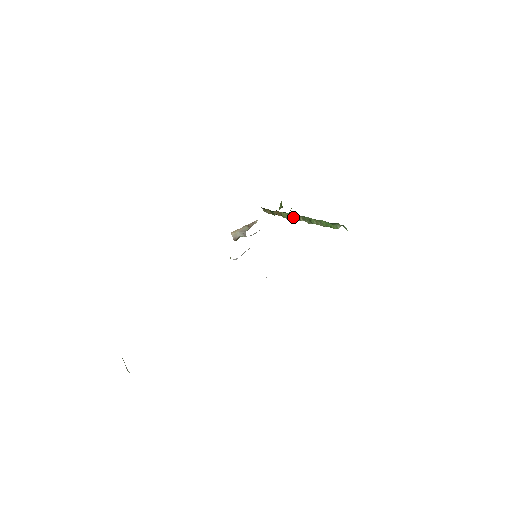
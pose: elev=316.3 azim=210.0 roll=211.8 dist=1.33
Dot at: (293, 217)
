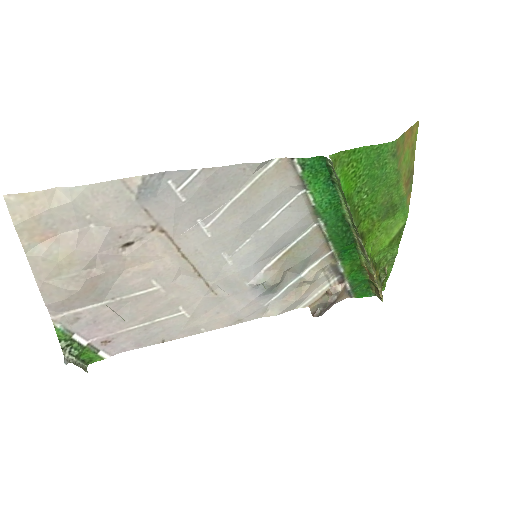
Dot at: (363, 252)
